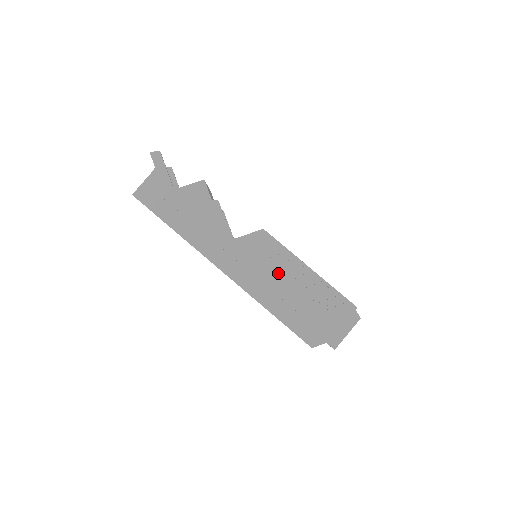
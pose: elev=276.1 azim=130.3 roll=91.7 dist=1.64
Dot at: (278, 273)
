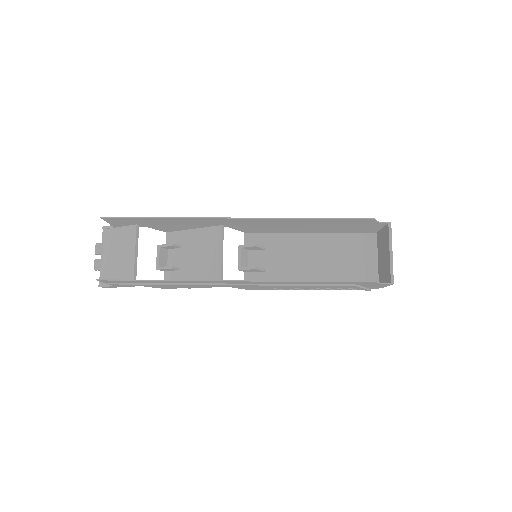
Dot at: occluded
